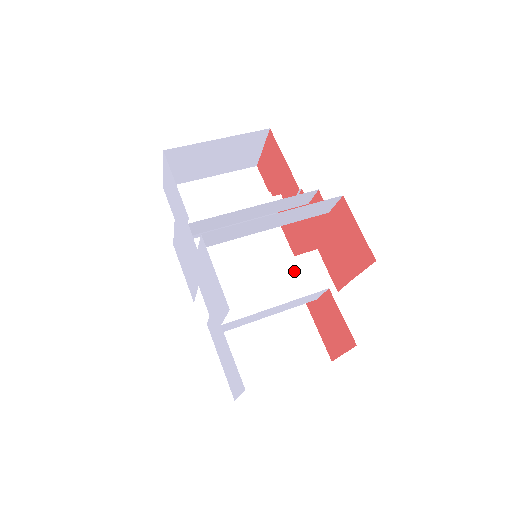
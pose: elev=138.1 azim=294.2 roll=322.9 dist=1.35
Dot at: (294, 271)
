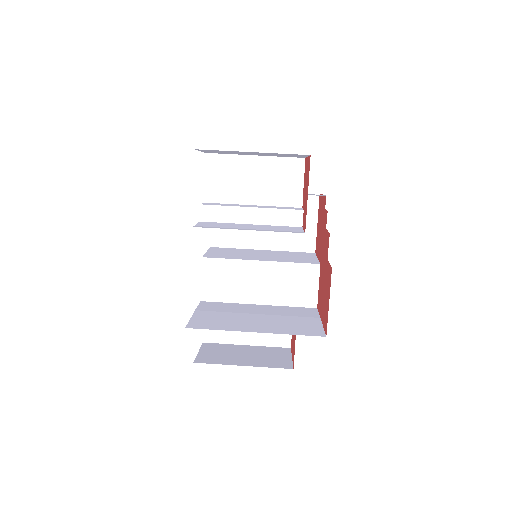
Dot at: (288, 275)
